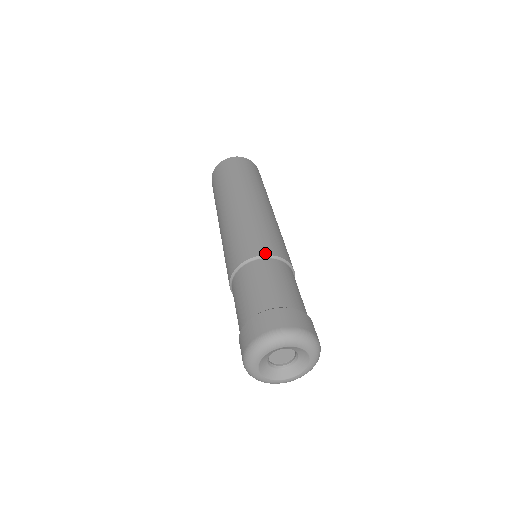
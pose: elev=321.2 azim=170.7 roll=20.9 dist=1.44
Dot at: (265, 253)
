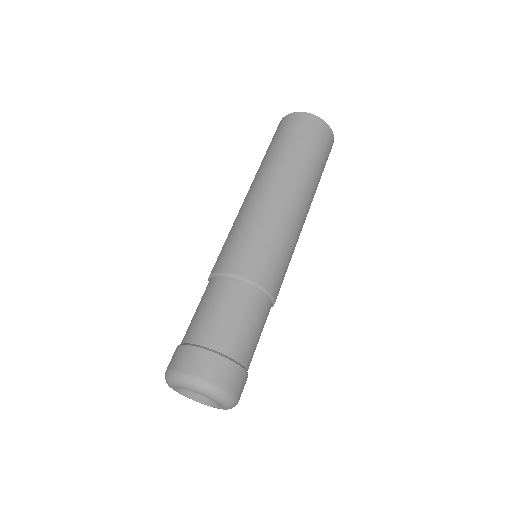
Dot at: (244, 274)
